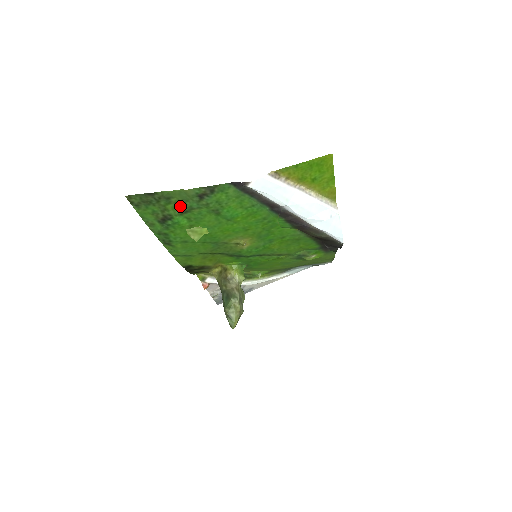
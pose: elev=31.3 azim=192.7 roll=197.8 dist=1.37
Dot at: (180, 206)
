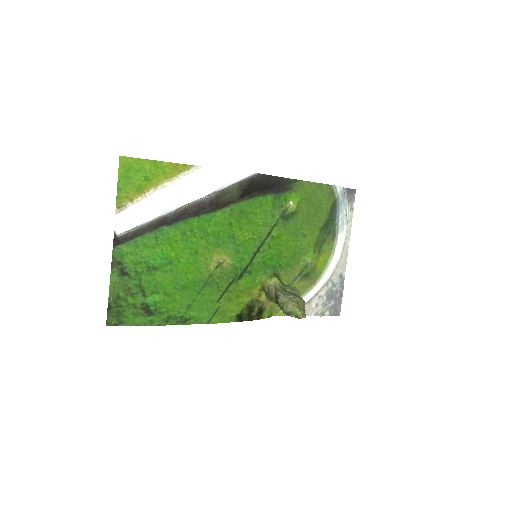
Dot at: (133, 293)
